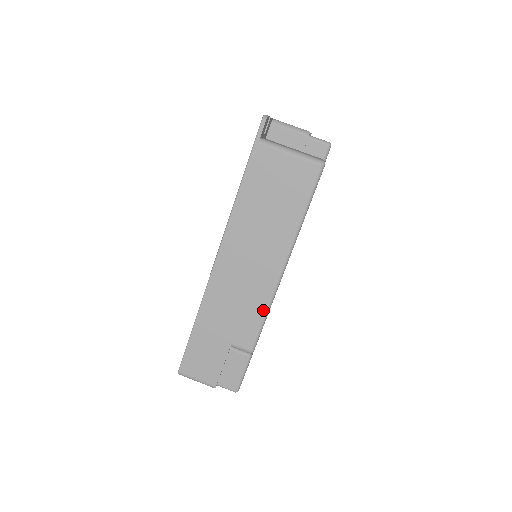
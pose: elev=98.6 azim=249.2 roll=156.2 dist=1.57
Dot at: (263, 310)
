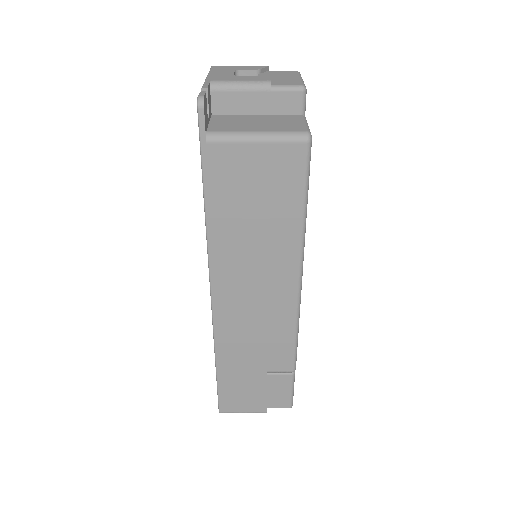
Dot at: (291, 329)
